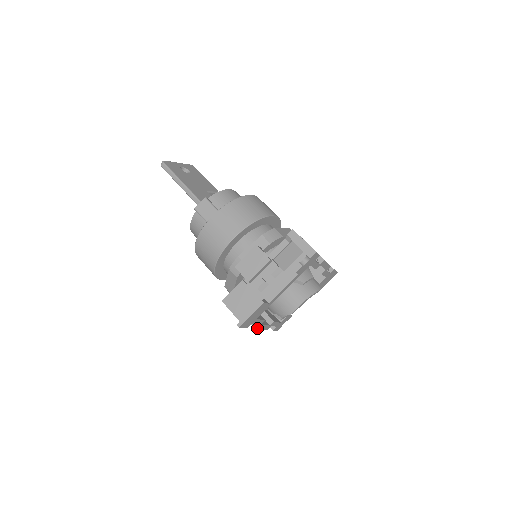
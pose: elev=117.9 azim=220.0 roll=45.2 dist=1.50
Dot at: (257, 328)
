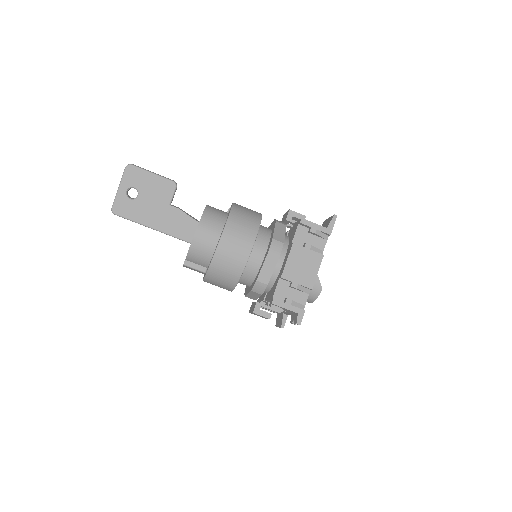
Dot at: occluded
